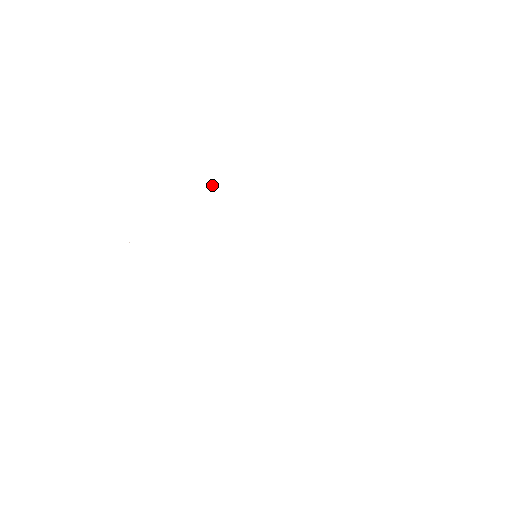
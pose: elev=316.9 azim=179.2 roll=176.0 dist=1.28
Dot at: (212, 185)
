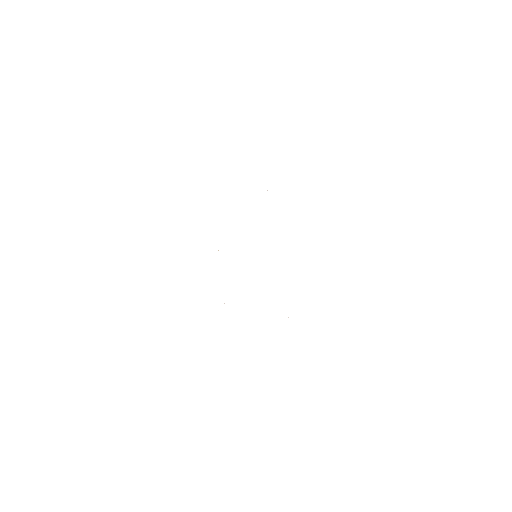
Dot at: occluded
